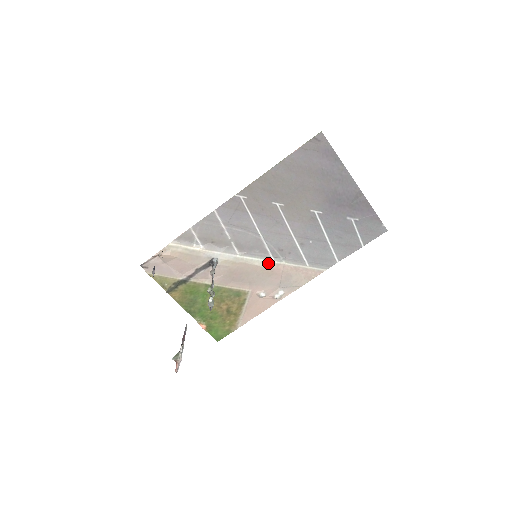
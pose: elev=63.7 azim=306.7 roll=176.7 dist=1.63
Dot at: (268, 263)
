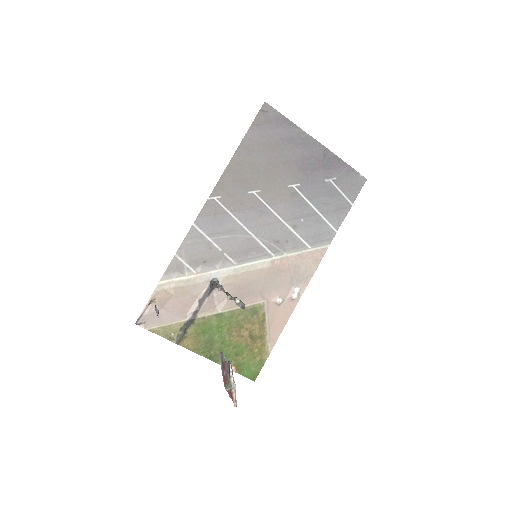
Dot at: (270, 261)
